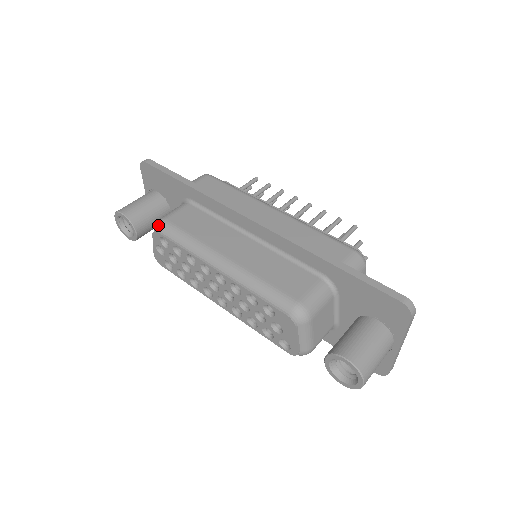
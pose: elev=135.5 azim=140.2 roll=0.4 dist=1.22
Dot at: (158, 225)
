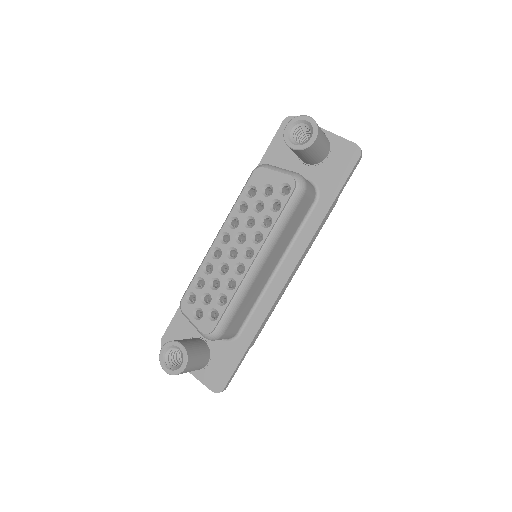
Dot at: (180, 302)
